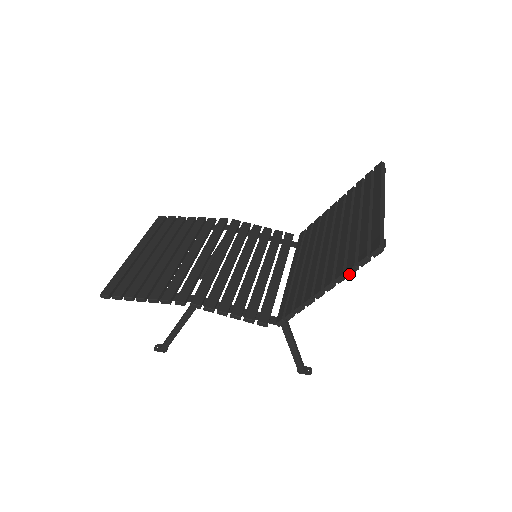
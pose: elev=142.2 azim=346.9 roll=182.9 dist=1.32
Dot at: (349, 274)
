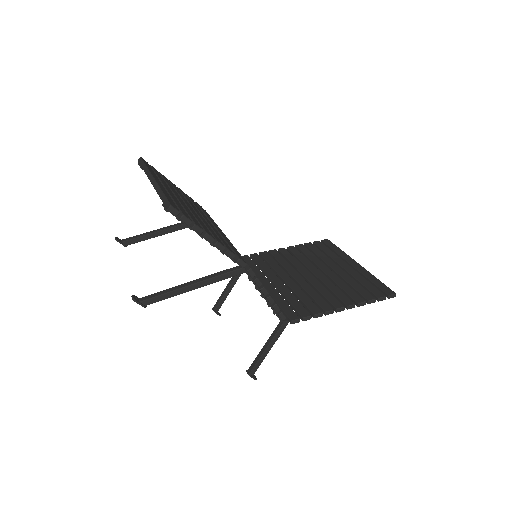
Dot at: (369, 303)
